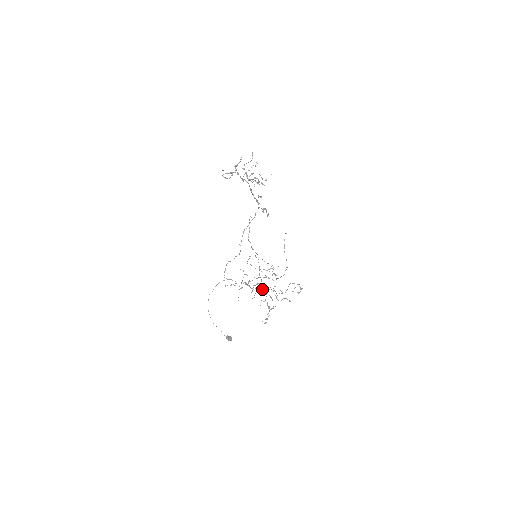
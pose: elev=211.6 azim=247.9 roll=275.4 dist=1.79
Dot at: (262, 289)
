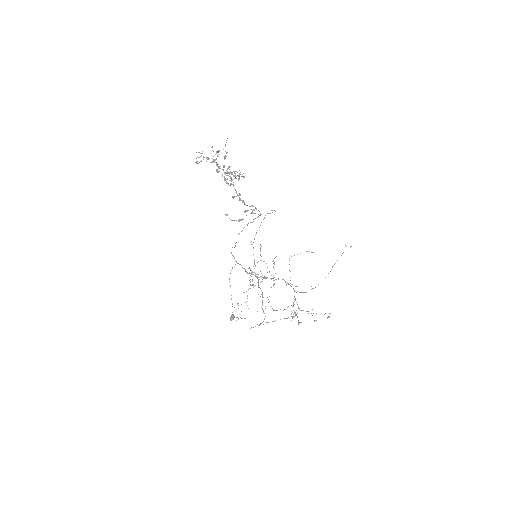
Dot at: occluded
